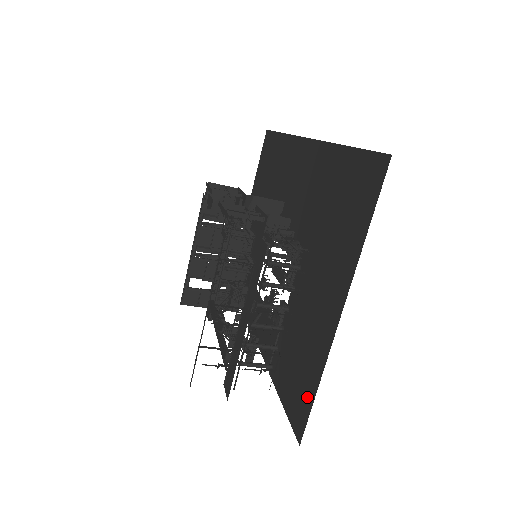
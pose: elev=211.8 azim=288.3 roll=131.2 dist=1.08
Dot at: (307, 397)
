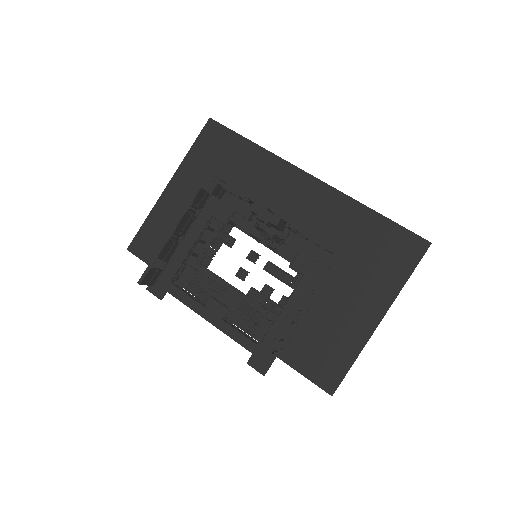
Dot at: (340, 367)
